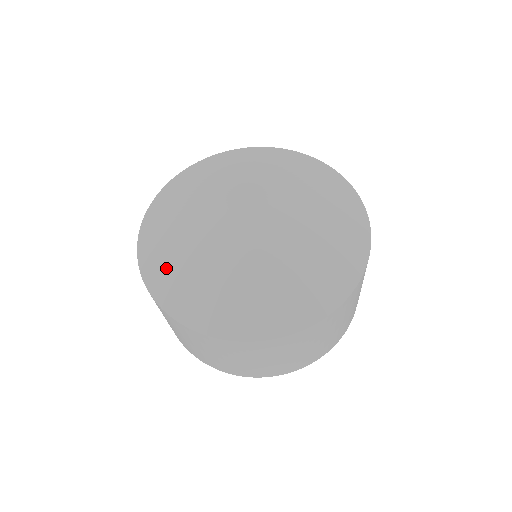
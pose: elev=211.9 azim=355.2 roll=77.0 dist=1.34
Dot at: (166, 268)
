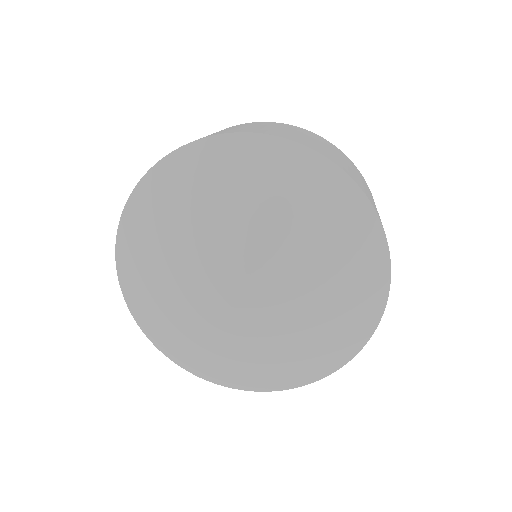
Dot at: (139, 279)
